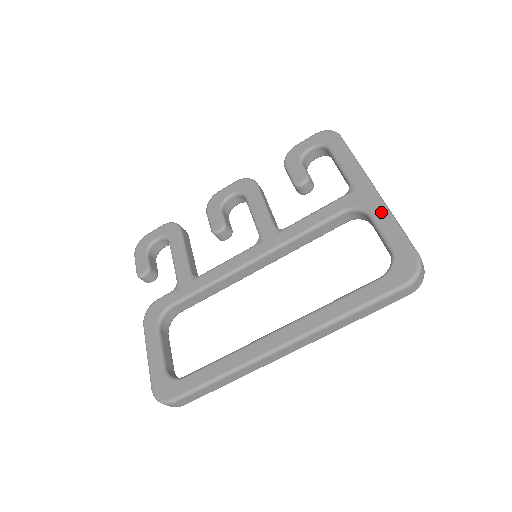
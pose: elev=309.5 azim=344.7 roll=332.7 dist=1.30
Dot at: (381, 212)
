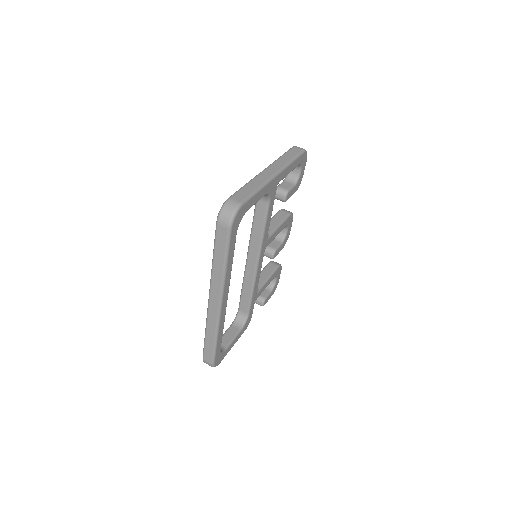
Dot at: occluded
